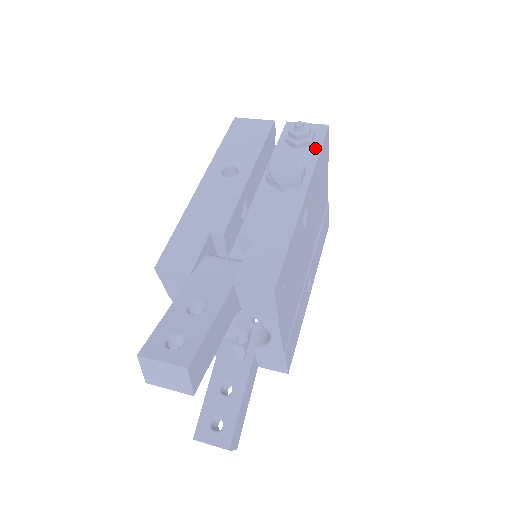
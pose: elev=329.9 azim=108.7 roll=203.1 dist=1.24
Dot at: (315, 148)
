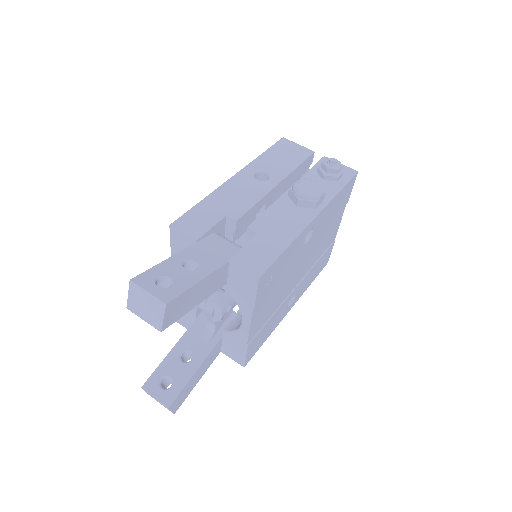
Dot at: (339, 184)
